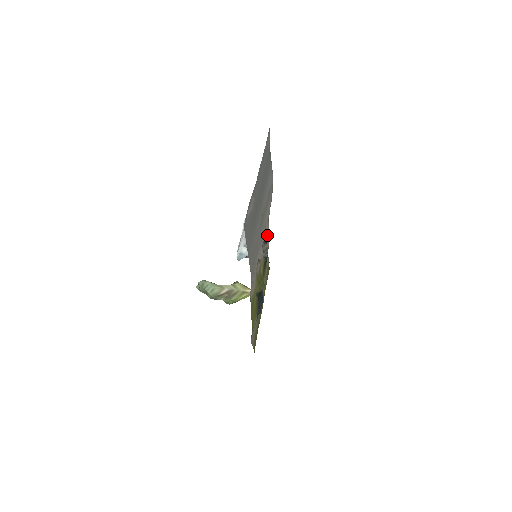
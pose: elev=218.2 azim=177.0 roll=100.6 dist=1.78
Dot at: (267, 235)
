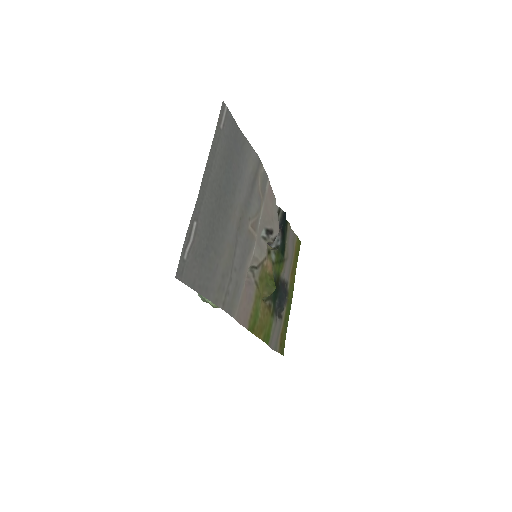
Dot at: (270, 223)
